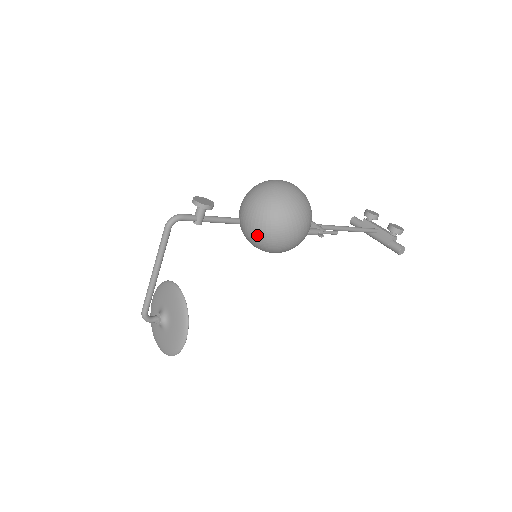
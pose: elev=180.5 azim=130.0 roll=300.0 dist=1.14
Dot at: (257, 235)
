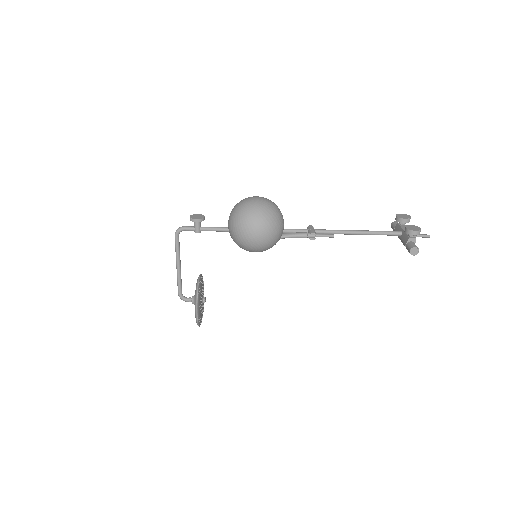
Dot at: (233, 238)
